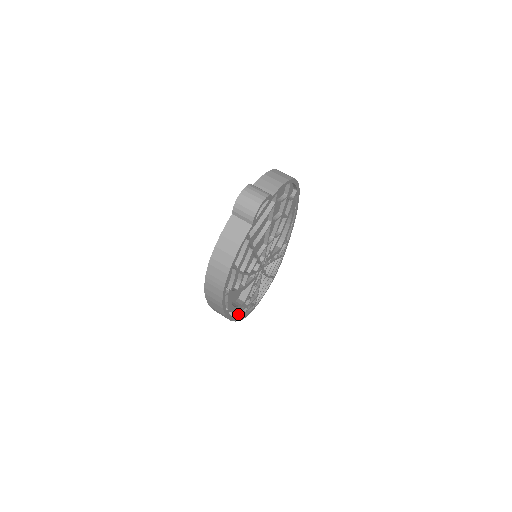
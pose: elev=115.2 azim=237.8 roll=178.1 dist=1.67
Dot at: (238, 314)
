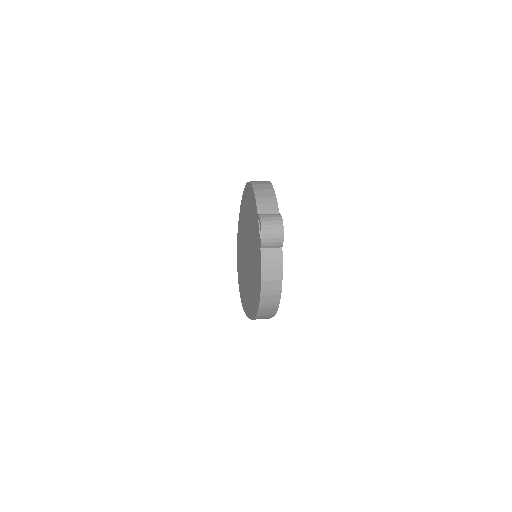
Dot at: occluded
